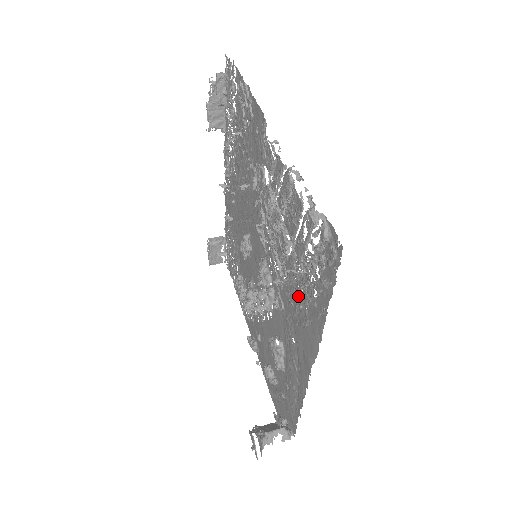
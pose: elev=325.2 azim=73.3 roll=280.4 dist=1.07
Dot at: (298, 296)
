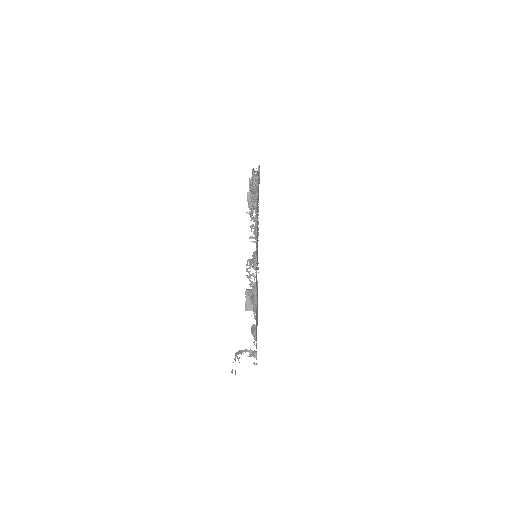
Dot at: occluded
